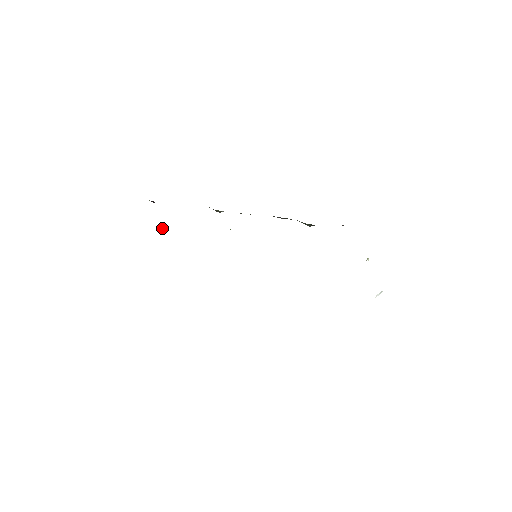
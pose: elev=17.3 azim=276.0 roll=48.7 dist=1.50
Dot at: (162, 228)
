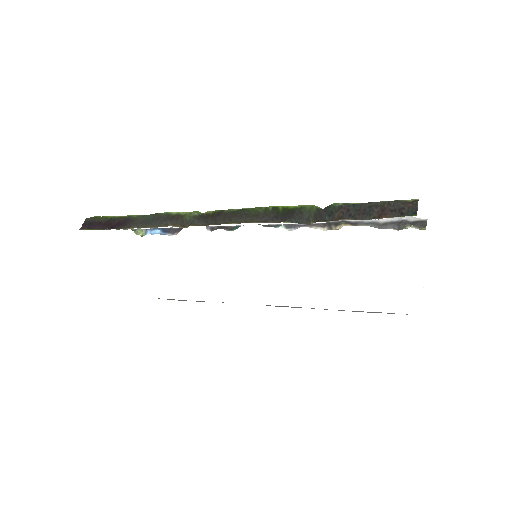
Dot at: (140, 233)
